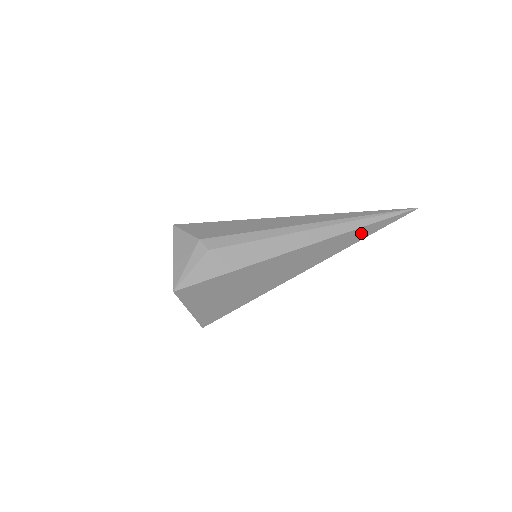
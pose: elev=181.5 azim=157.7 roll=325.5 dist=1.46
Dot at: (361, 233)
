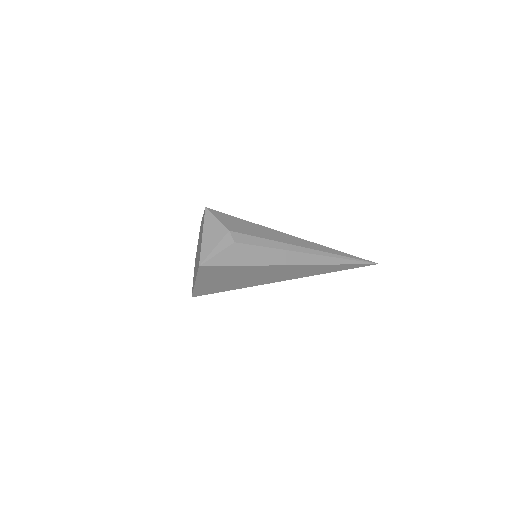
Dot at: (336, 268)
